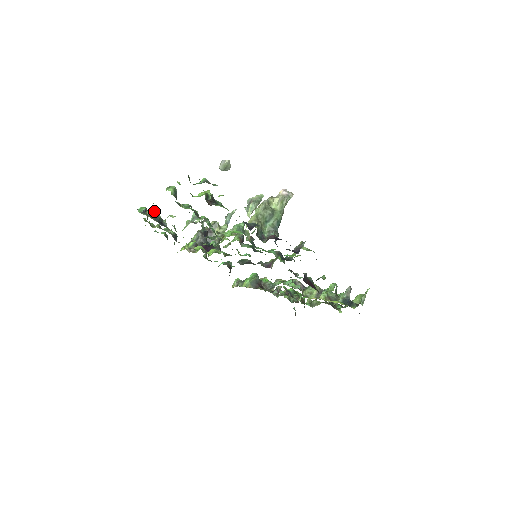
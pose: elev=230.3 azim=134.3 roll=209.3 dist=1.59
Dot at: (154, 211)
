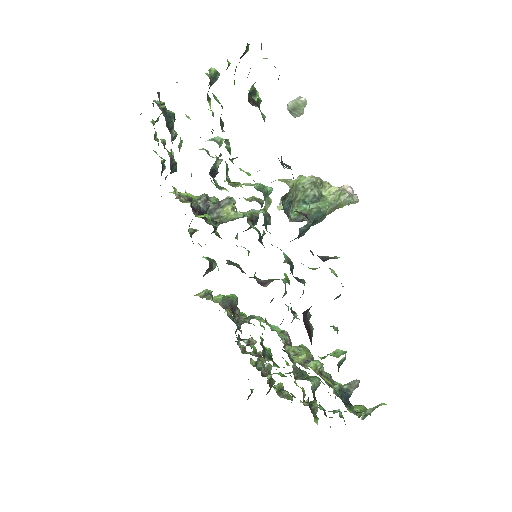
Dot at: (171, 111)
